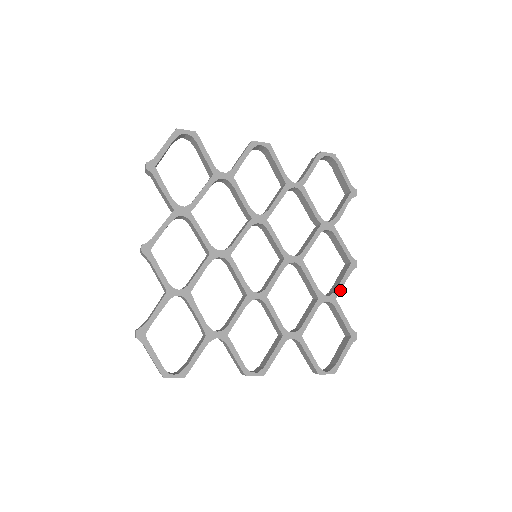
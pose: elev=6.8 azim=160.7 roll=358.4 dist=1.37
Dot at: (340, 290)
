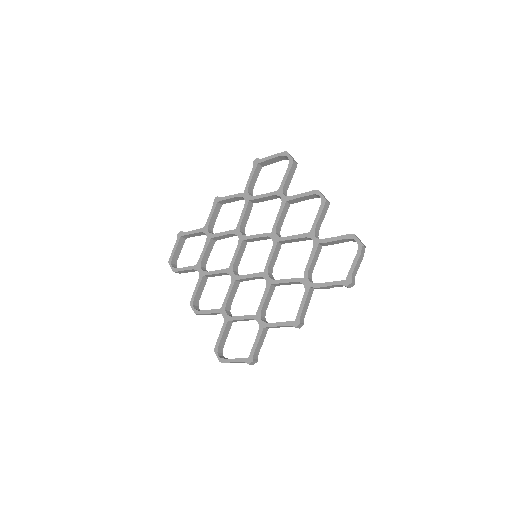
Dot at: (271, 326)
